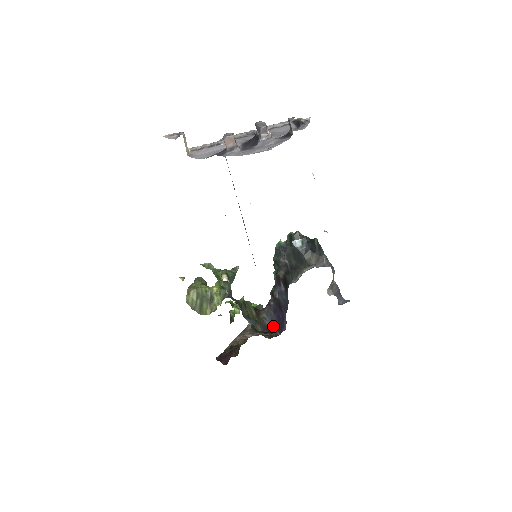
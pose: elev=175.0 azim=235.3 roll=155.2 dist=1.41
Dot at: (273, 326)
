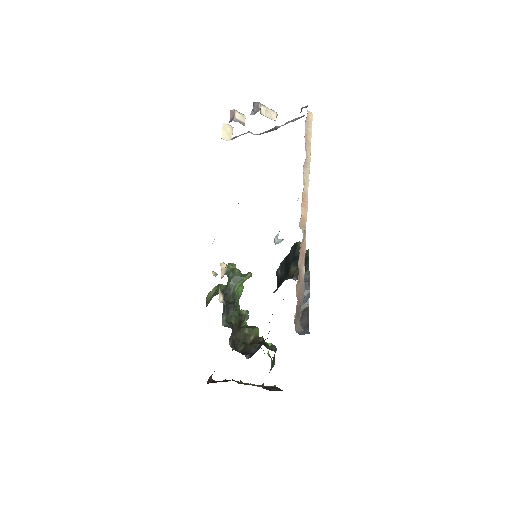
Dot at: (253, 353)
